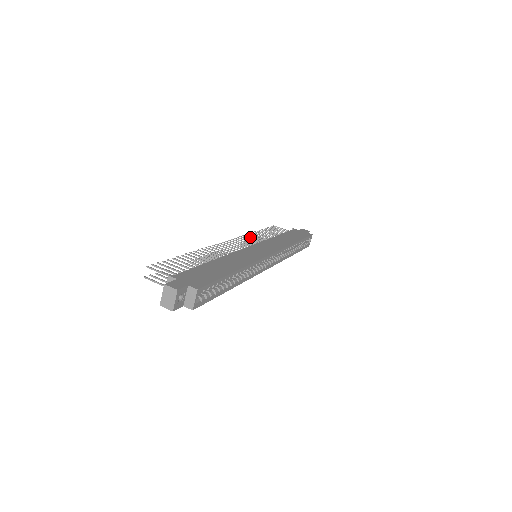
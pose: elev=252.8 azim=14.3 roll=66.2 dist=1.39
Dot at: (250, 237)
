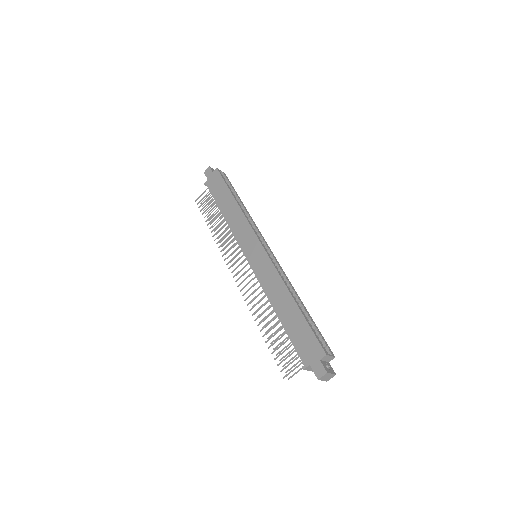
Dot at: occluded
